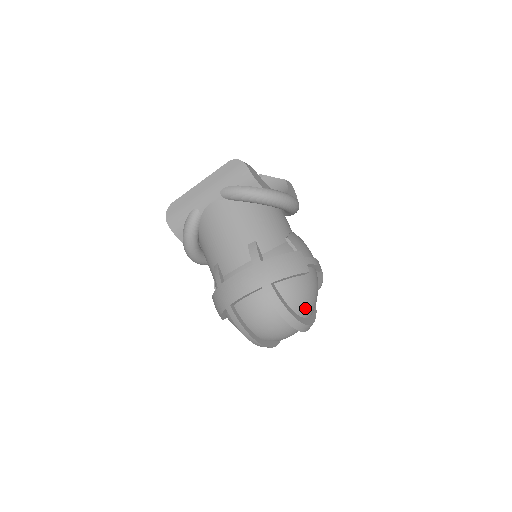
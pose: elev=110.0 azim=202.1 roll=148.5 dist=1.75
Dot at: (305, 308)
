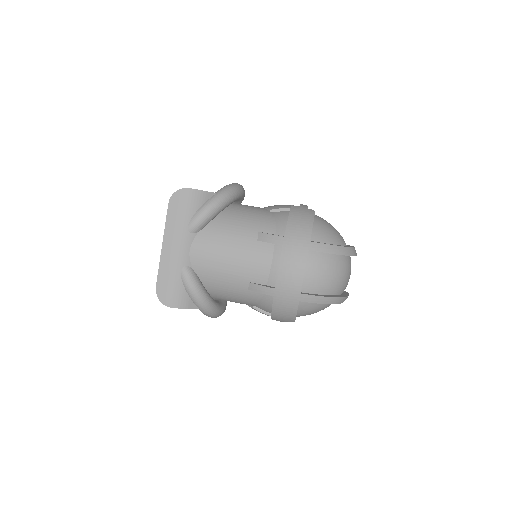
Dot at: (341, 238)
